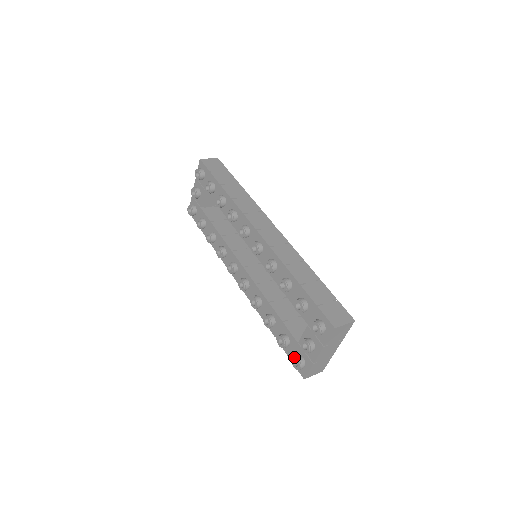
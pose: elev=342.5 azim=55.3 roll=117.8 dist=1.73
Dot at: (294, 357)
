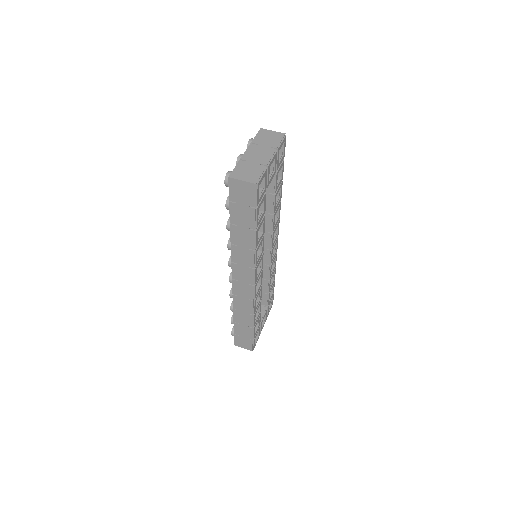
Dot at: occluded
